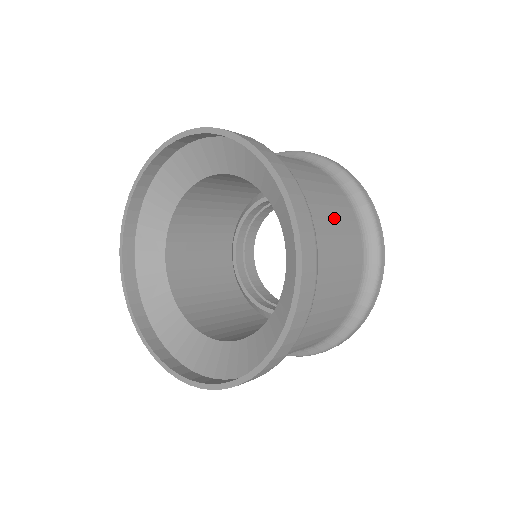
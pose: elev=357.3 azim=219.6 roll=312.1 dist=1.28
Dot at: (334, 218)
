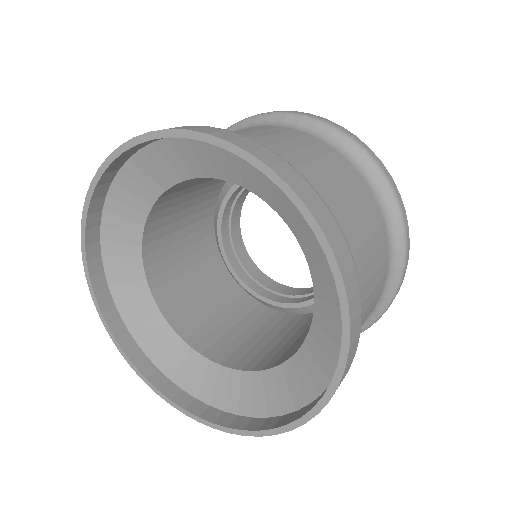
Dot at: (360, 219)
